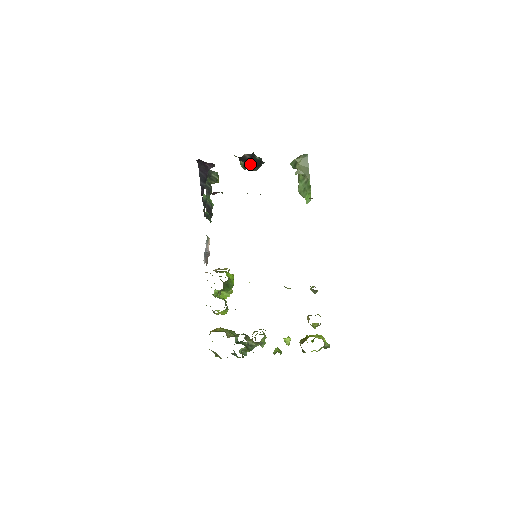
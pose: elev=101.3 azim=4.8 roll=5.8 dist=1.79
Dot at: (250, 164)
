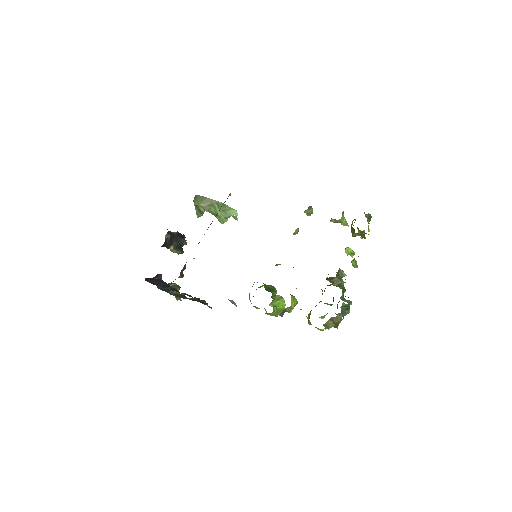
Dot at: (177, 241)
